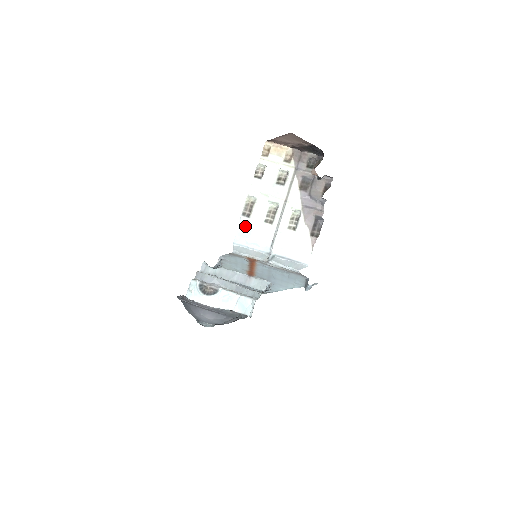
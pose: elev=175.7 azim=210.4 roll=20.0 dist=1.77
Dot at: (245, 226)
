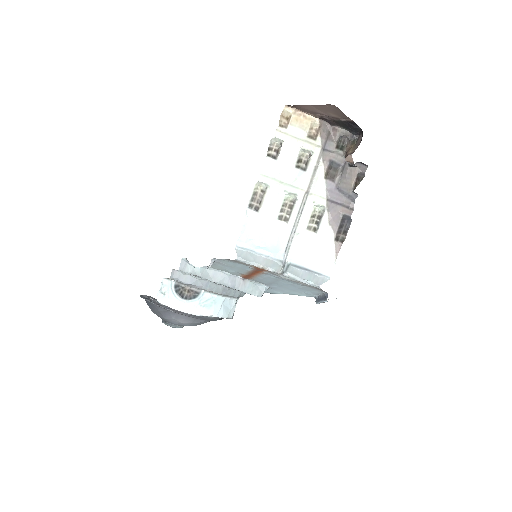
Dot at: (252, 223)
